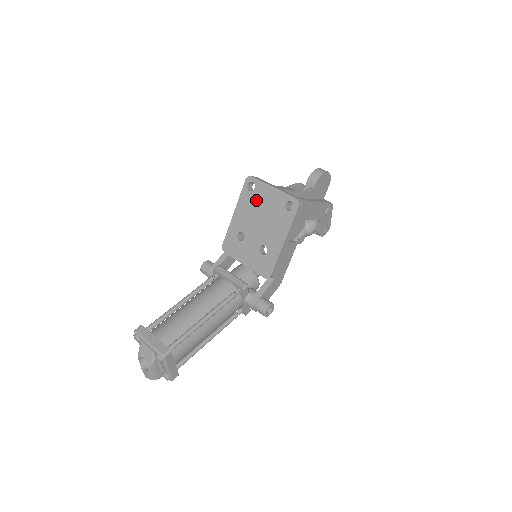
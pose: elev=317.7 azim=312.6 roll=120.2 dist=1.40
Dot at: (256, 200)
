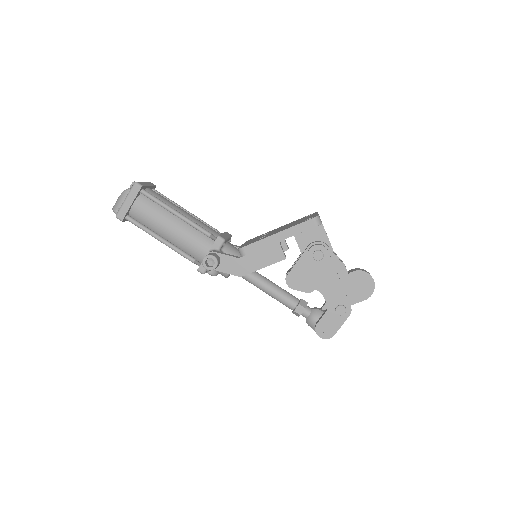
Dot at: (301, 219)
